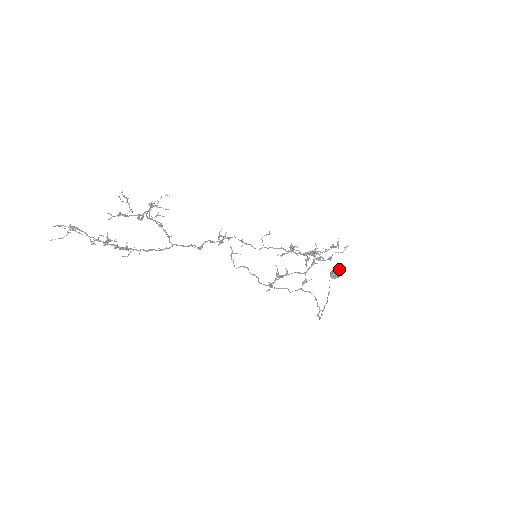
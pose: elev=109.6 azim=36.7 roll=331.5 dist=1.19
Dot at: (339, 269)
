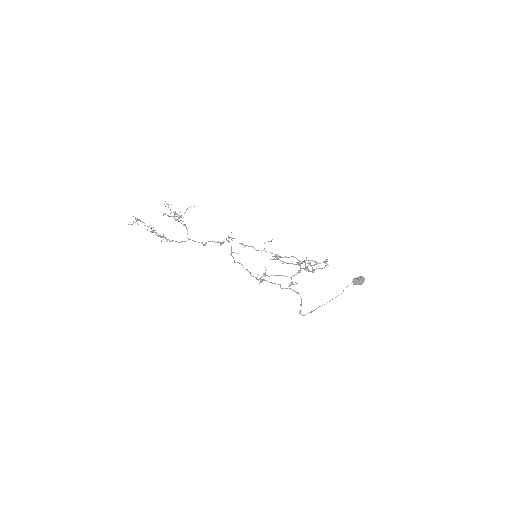
Dot at: (361, 278)
